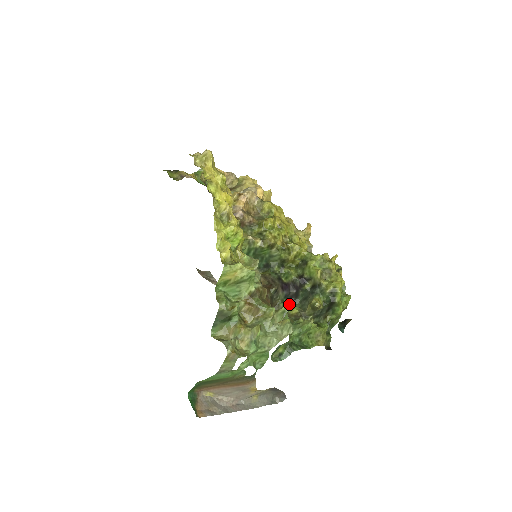
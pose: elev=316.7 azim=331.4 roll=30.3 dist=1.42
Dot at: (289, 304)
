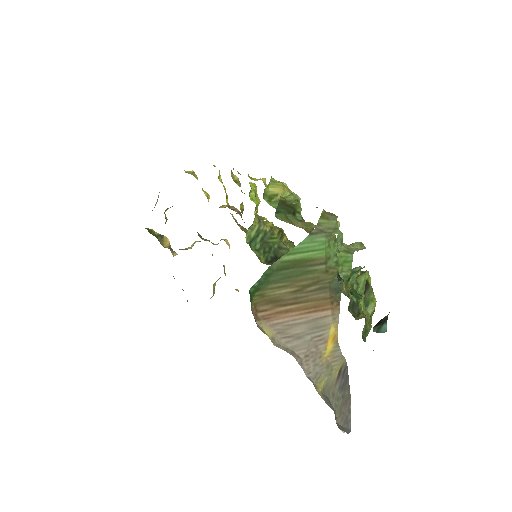
Dot at: occluded
